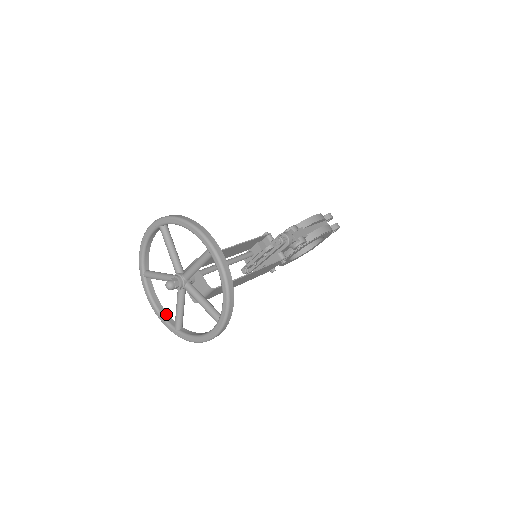
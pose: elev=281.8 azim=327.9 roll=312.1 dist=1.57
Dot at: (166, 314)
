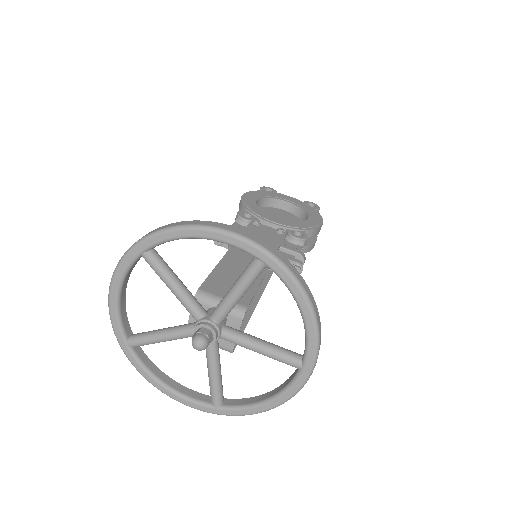
Dot at: (124, 309)
